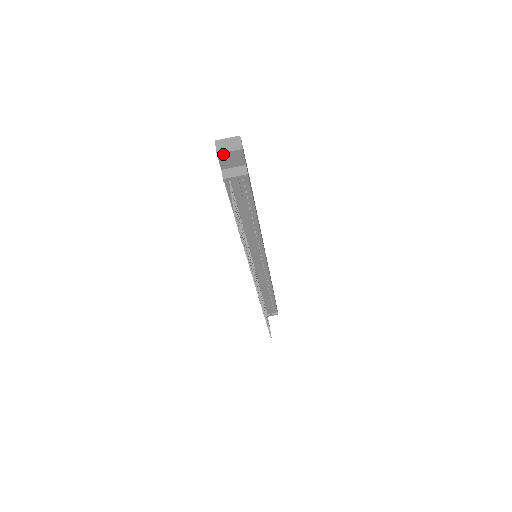
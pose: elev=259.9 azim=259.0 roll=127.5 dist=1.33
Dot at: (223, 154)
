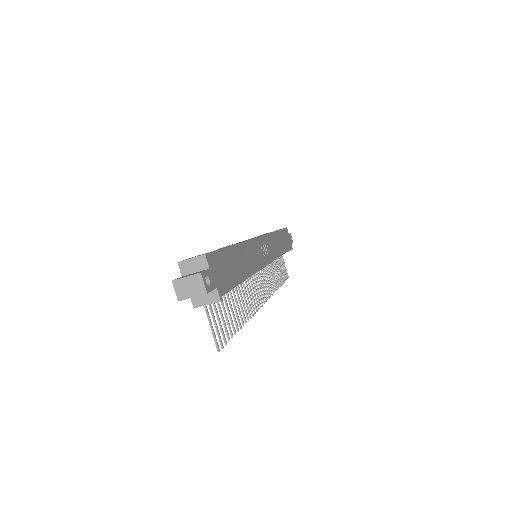
Dot at: occluded
